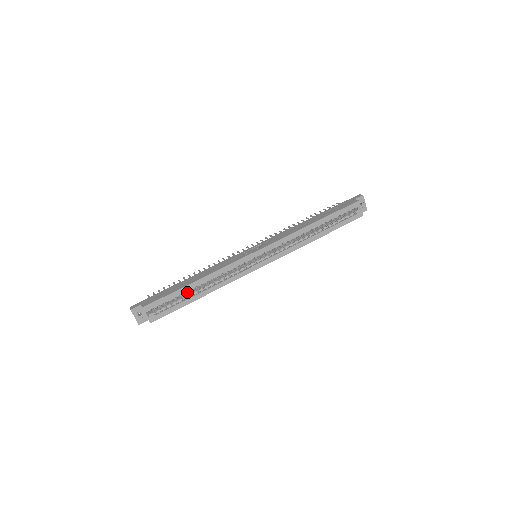
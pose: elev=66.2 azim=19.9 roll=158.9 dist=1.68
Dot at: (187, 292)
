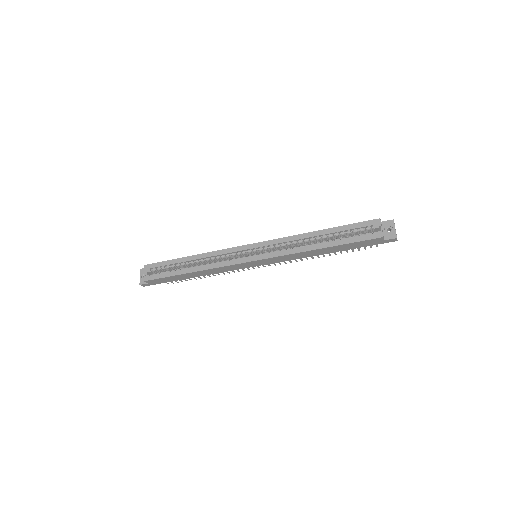
Dot at: occluded
